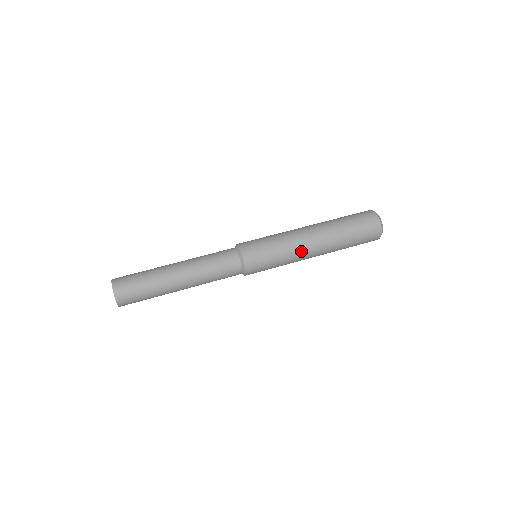
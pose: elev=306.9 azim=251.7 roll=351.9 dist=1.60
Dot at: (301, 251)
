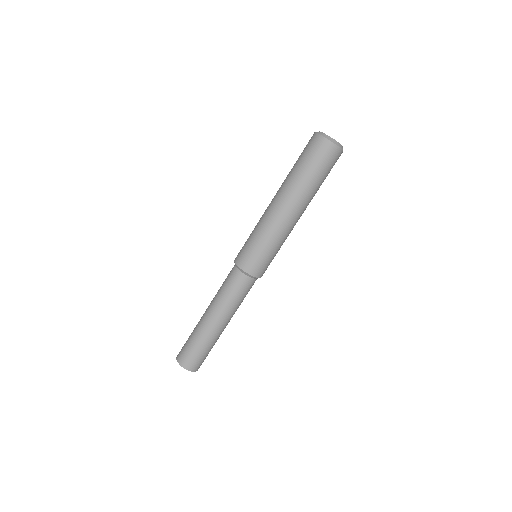
Dot at: (289, 229)
